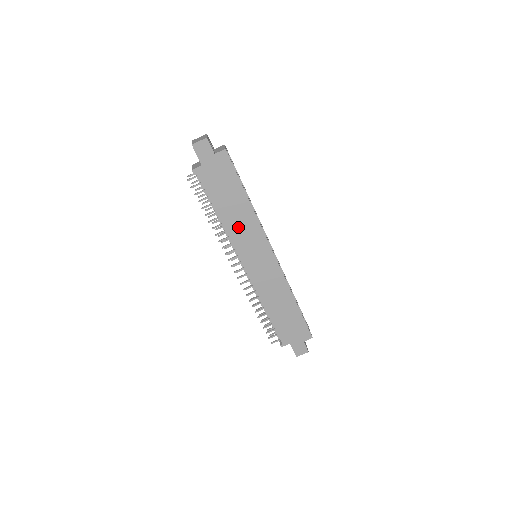
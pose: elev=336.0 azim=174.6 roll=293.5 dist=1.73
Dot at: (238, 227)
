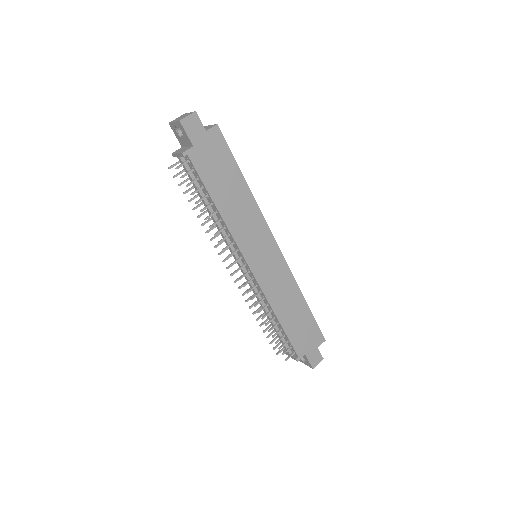
Dot at: (239, 220)
